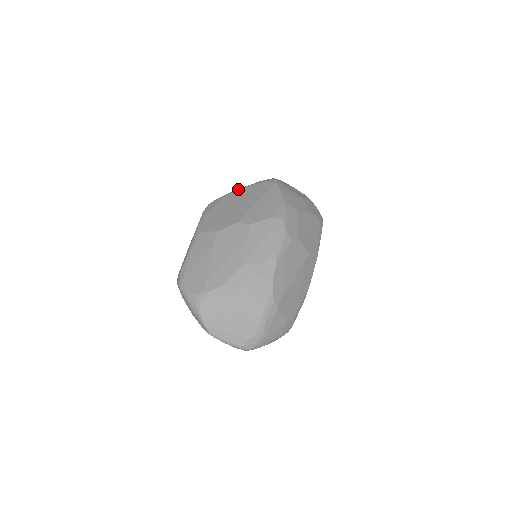
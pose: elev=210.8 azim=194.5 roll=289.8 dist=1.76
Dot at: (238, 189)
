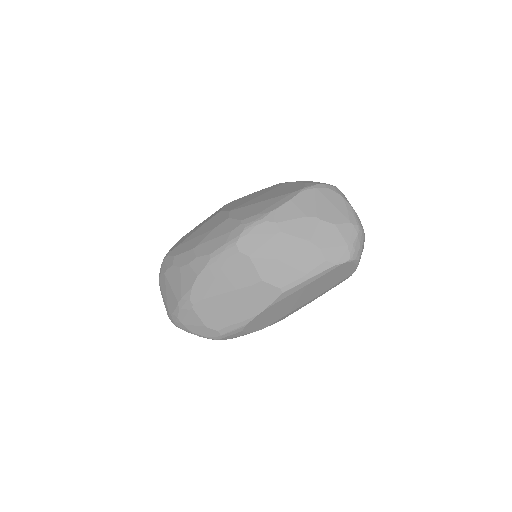
Dot at: occluded
